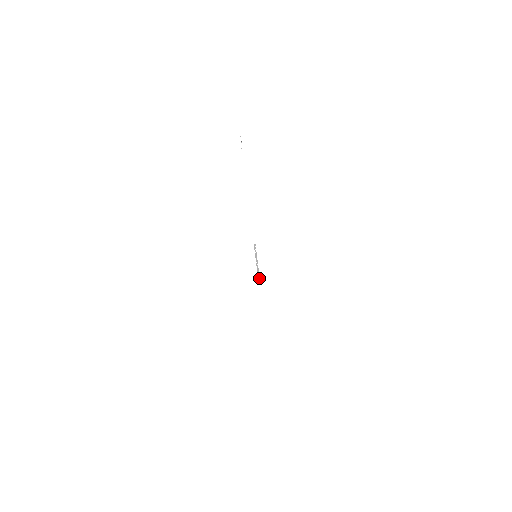
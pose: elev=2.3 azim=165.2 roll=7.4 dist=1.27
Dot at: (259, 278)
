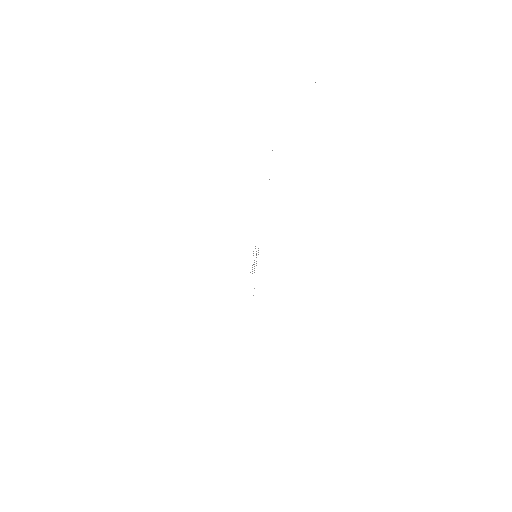
Dot at: occluded
